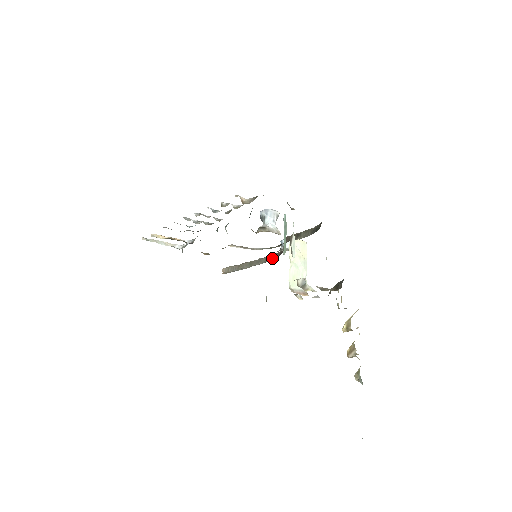
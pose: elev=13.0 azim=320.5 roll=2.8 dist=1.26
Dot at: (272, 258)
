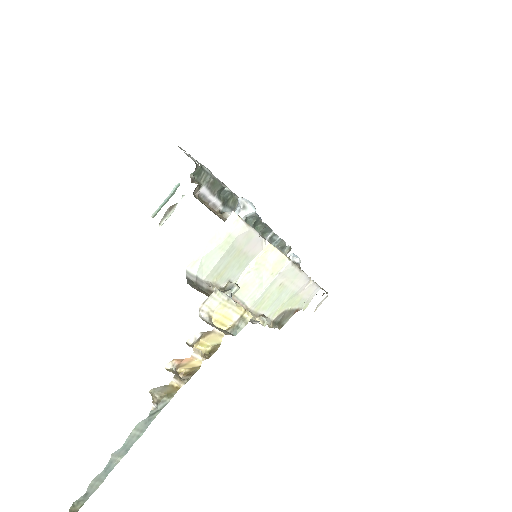
Dot at: occluded
